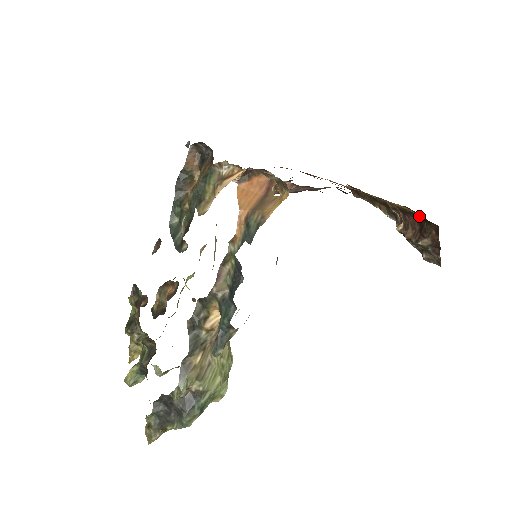
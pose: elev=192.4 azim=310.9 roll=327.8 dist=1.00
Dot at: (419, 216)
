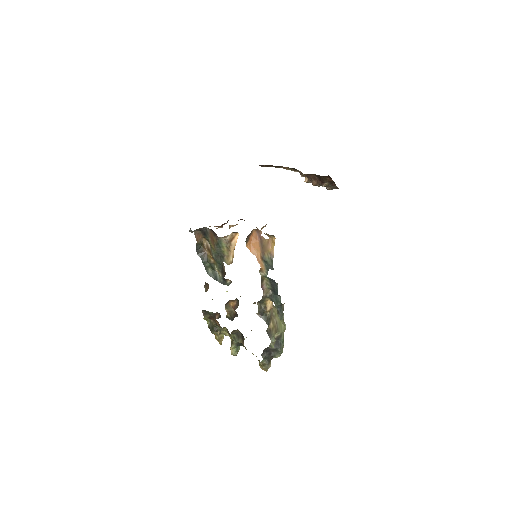
Dot at: occluded
